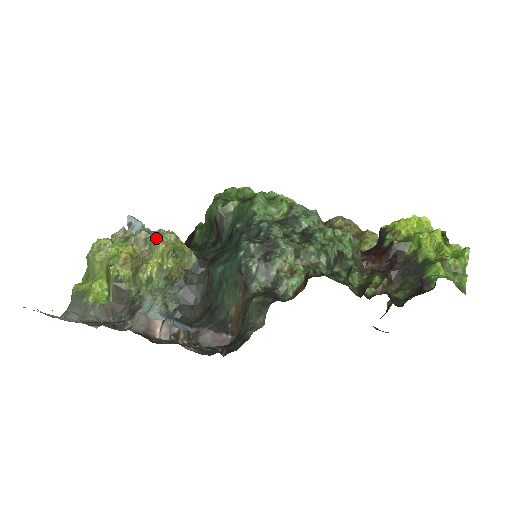
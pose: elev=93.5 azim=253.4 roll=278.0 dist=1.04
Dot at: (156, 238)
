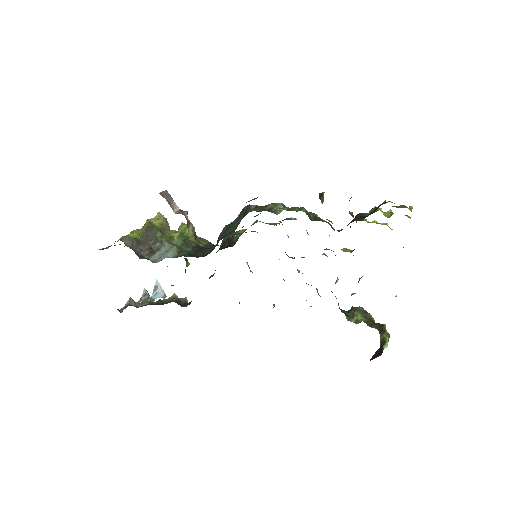
Dot at: (184, 223)
